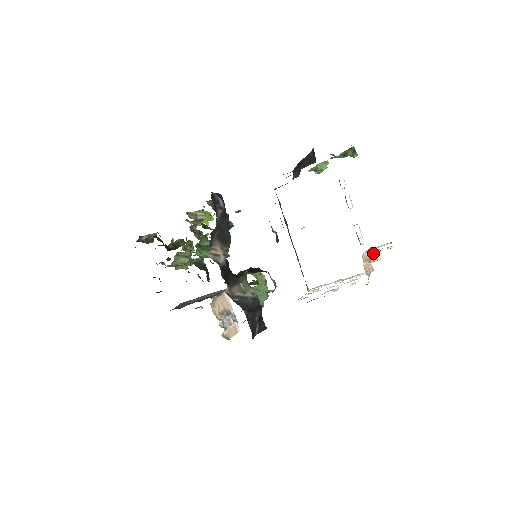
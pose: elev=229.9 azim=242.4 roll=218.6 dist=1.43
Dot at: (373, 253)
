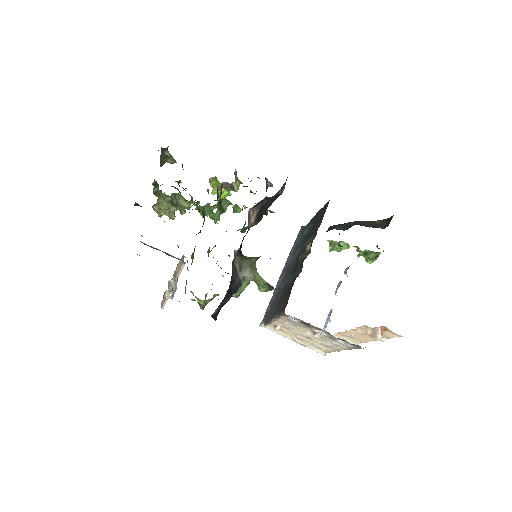
Dot at: (382, 329)
